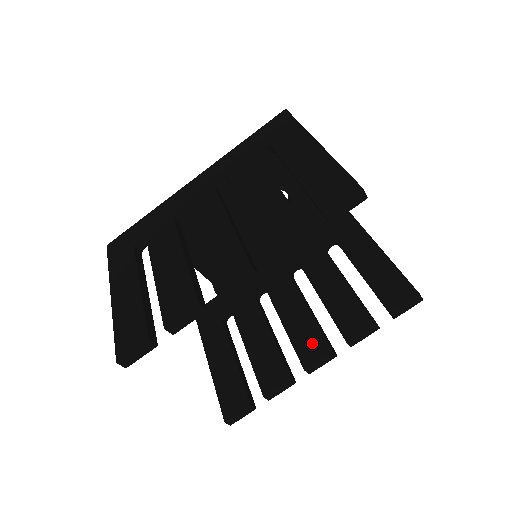
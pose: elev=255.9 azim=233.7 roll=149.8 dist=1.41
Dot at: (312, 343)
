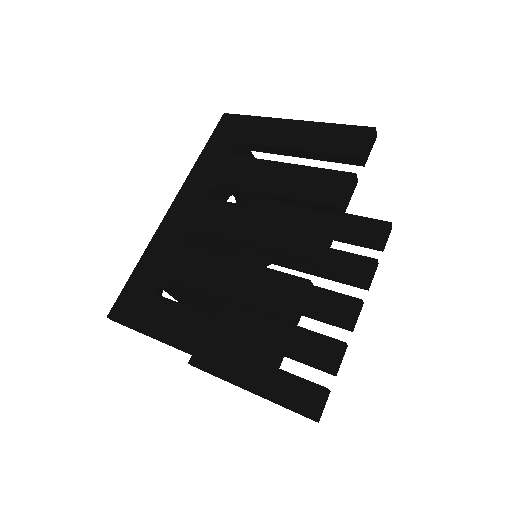
Dot at: (339, 306)
